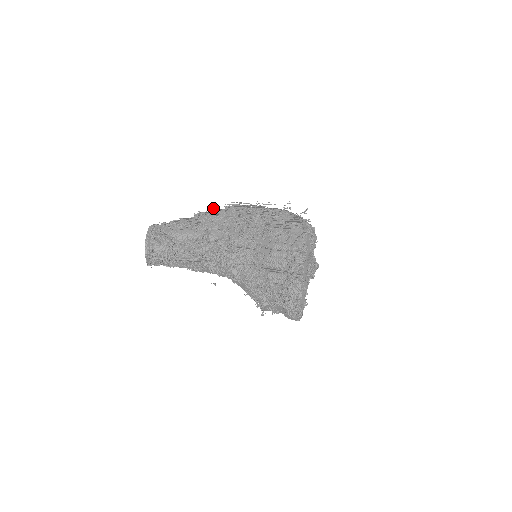
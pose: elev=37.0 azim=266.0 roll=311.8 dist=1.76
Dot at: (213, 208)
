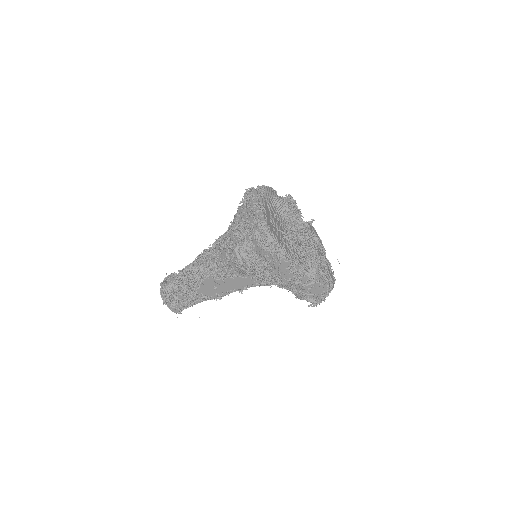
Dot at: occluded
